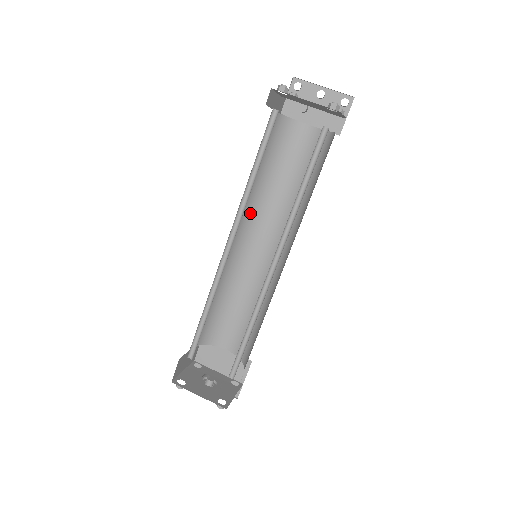
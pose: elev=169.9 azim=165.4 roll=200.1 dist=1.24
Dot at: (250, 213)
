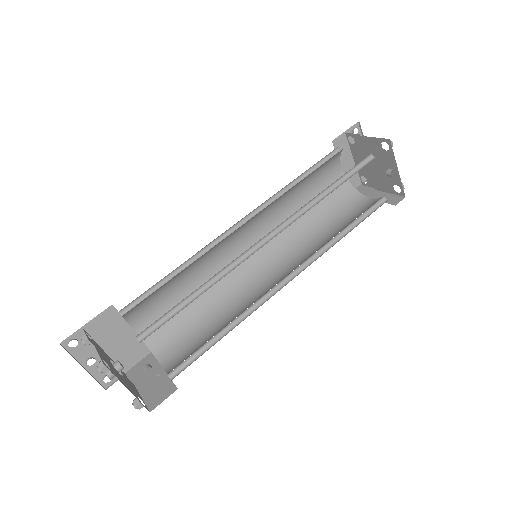
Dot at: (265, 208)
